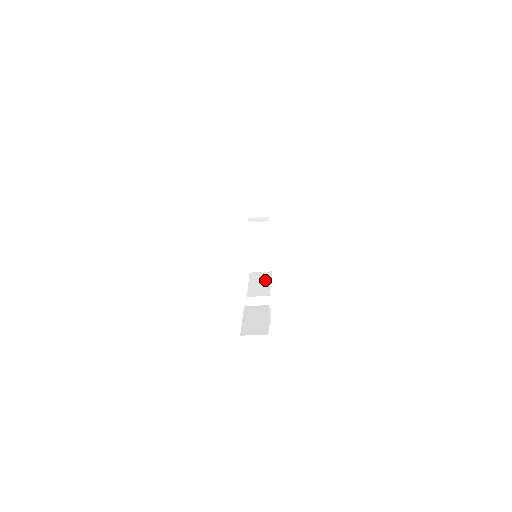
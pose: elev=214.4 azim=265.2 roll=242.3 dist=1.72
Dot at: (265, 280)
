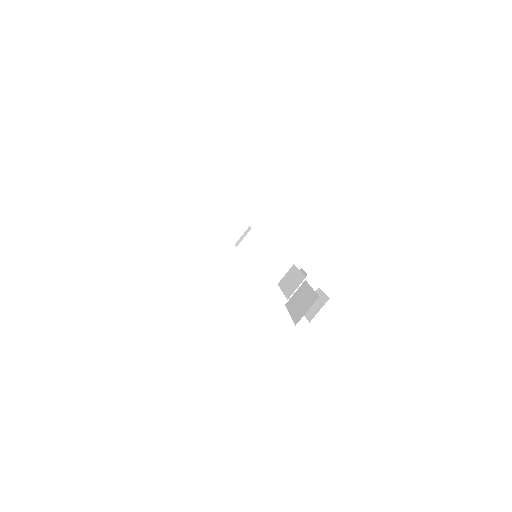
Dot at: (293, 273)
